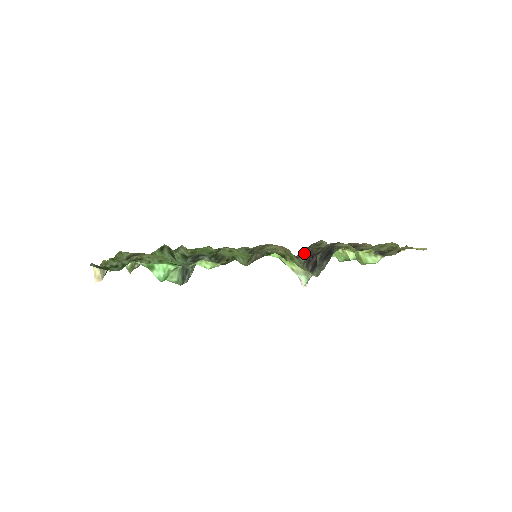
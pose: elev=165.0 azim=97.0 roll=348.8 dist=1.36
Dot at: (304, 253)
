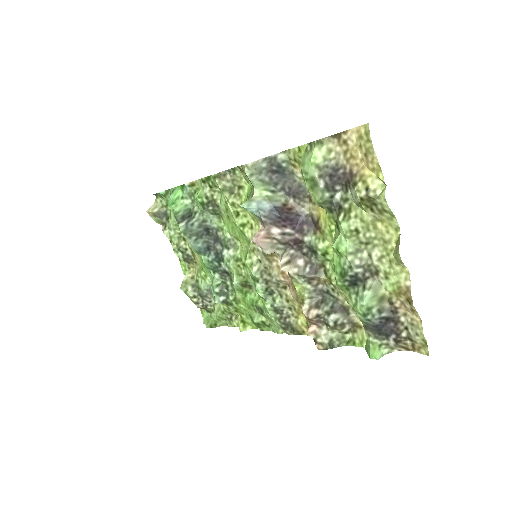
Dot at: (315, 294)
